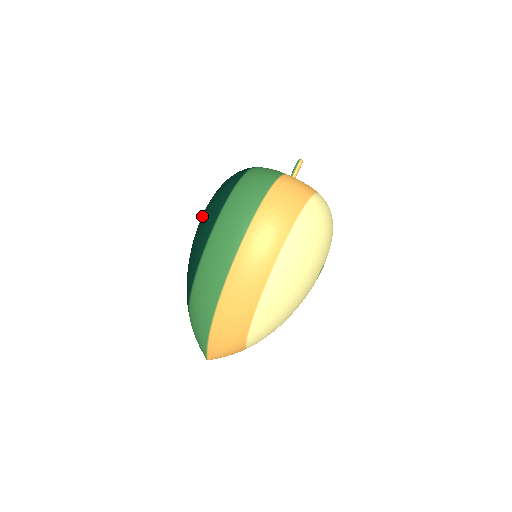
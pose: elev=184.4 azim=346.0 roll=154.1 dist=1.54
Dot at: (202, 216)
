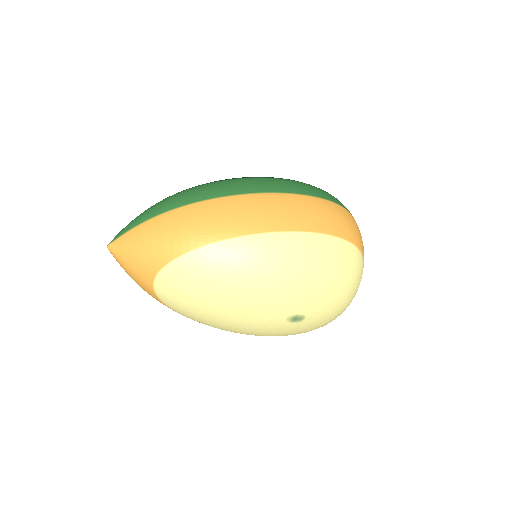
Dot at: occluded
